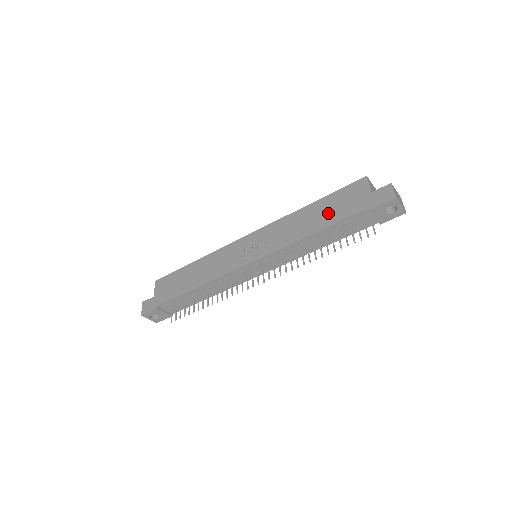
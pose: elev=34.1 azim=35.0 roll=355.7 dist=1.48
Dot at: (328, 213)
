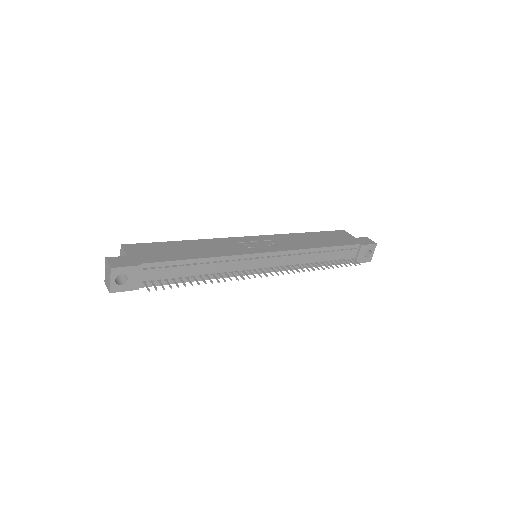
Dot at: (328, 240)
